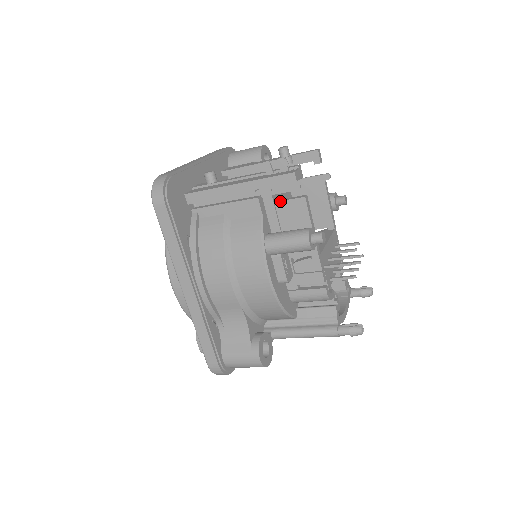
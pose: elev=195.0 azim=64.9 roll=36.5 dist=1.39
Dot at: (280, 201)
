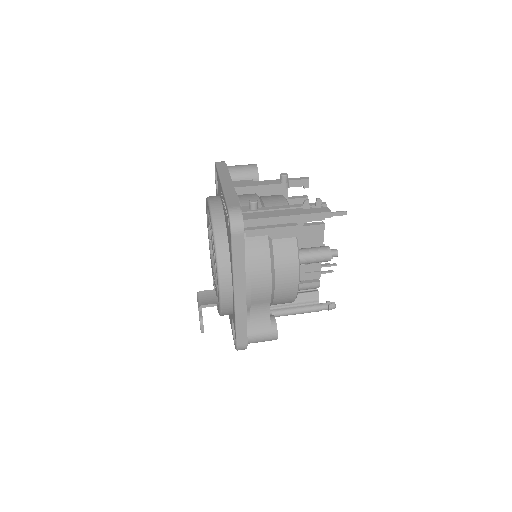
Dot at: (307, 226)
